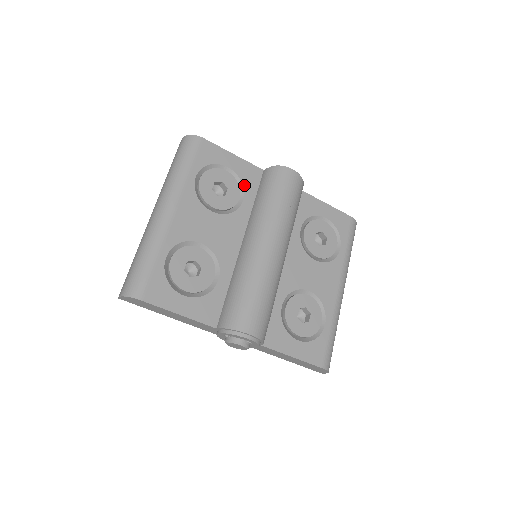
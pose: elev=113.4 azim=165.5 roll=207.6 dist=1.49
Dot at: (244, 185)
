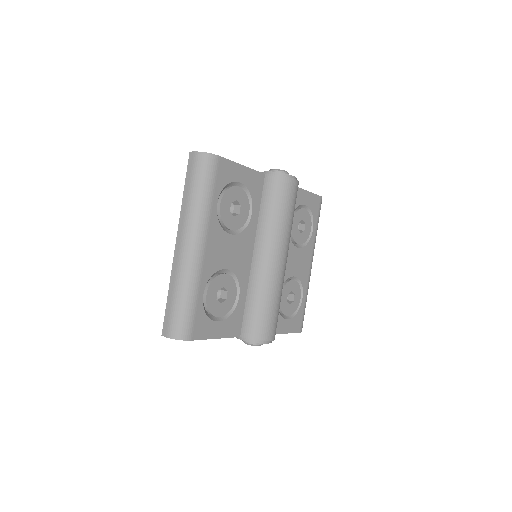
Dot at: (252, 196)
